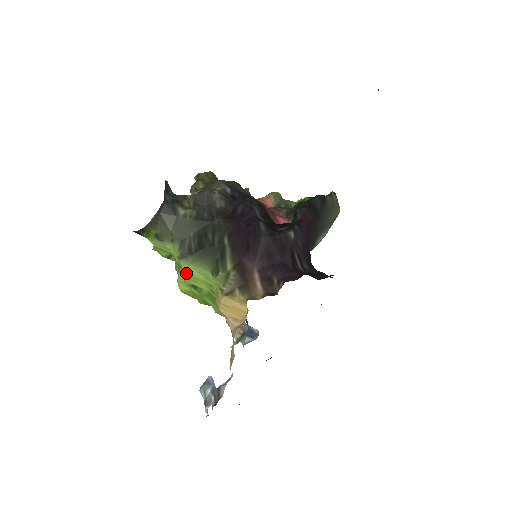
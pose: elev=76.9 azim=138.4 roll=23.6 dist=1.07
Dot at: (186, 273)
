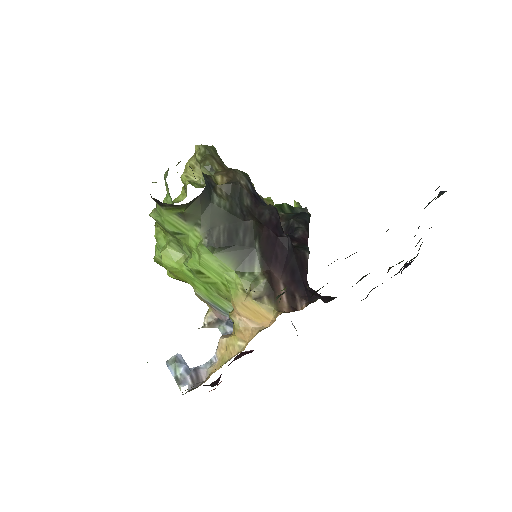
Dot at: (201, 260)
